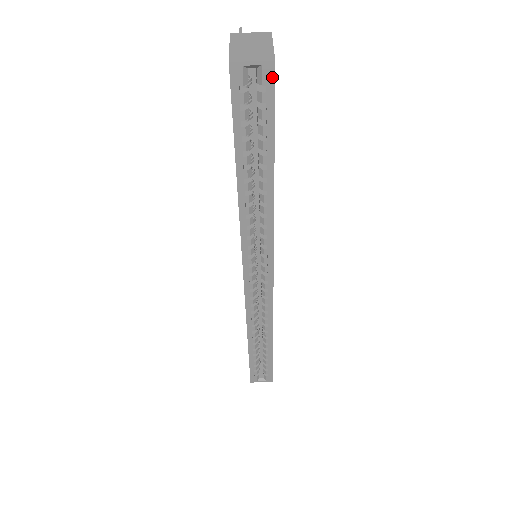
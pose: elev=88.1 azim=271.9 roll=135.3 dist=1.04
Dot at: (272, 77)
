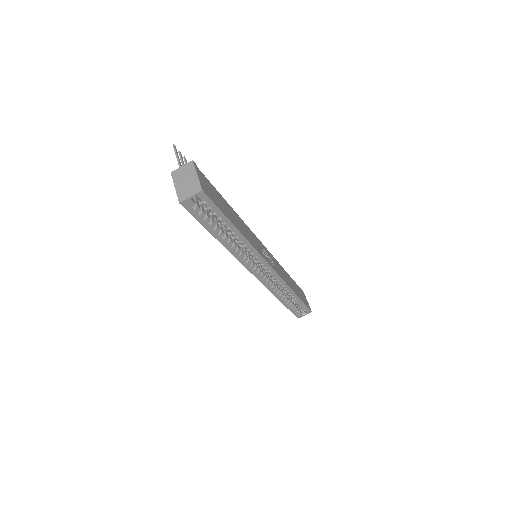
Dot at: (205, 196)
